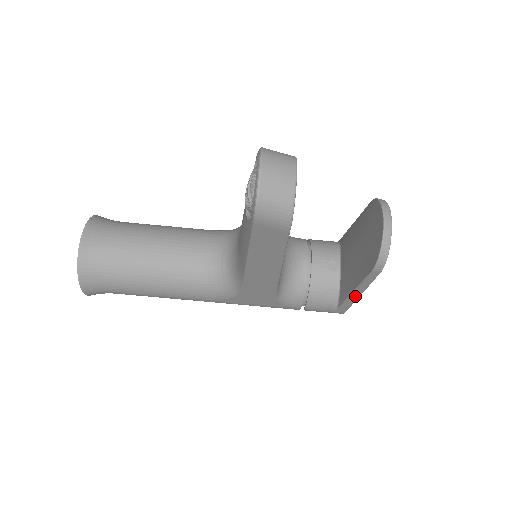
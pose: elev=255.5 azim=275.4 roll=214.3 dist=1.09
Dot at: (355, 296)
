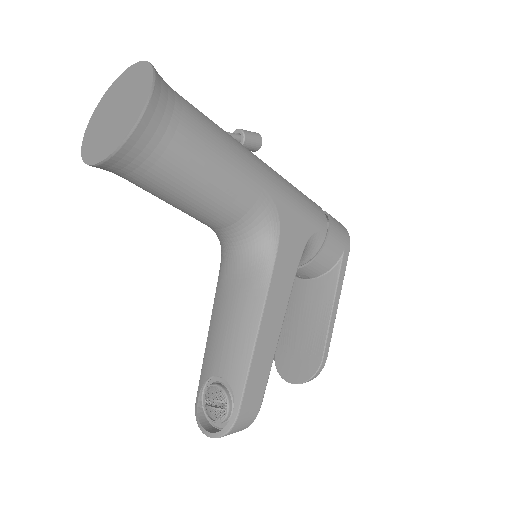
Dot at: occluded
